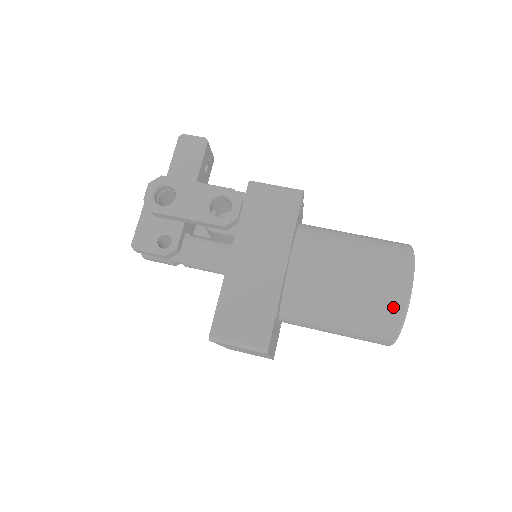
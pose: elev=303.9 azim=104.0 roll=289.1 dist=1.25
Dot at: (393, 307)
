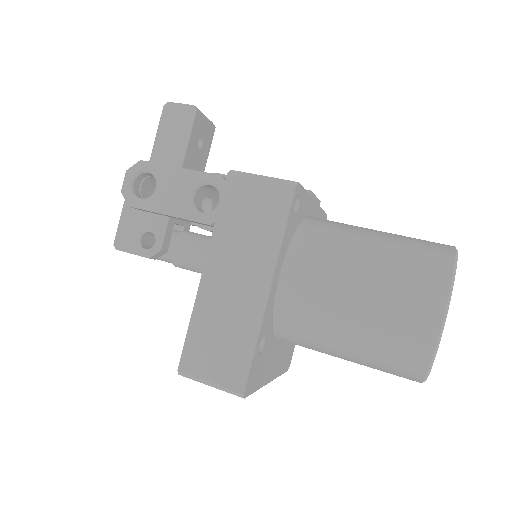
Dot at: (416, 345)
